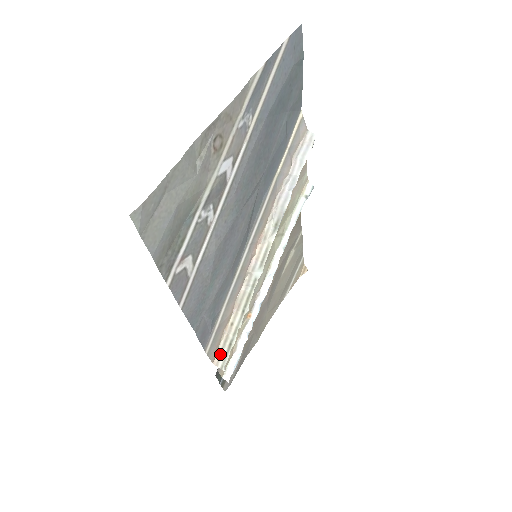
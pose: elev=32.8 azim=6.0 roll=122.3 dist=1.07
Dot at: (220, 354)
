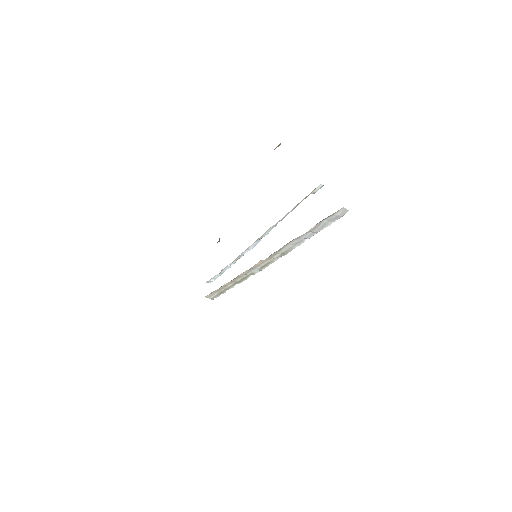
Dot at: (211, 294)
